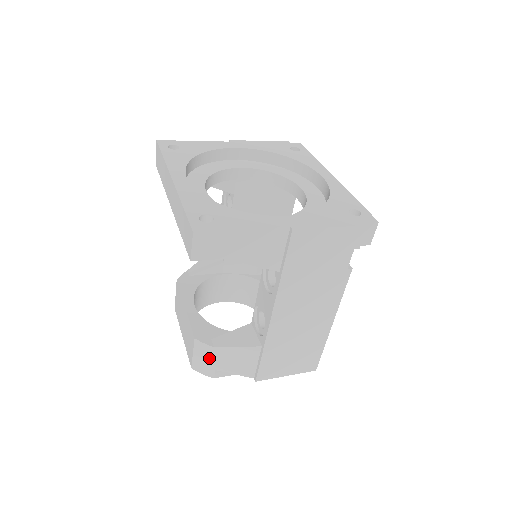
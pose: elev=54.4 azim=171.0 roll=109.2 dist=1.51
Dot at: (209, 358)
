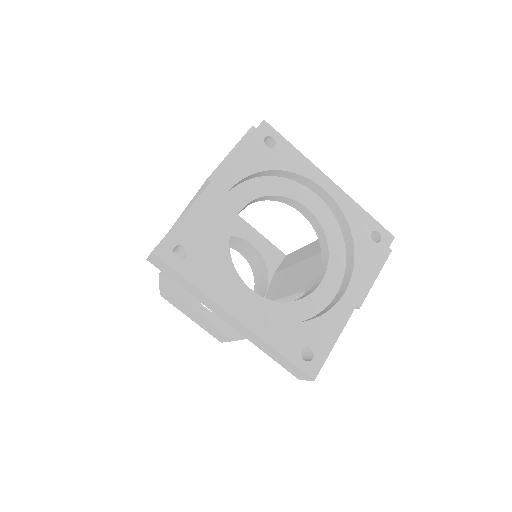
Dot at: occluded
